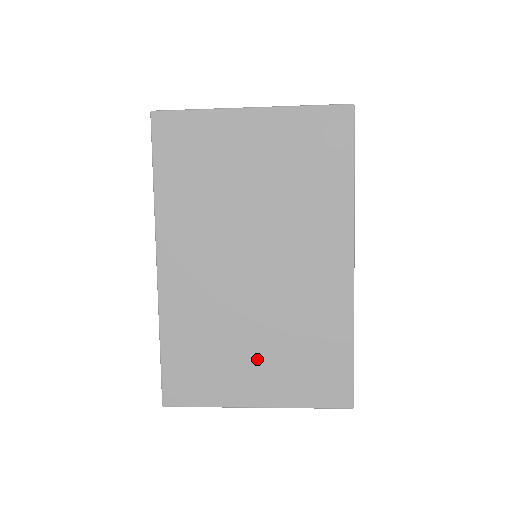
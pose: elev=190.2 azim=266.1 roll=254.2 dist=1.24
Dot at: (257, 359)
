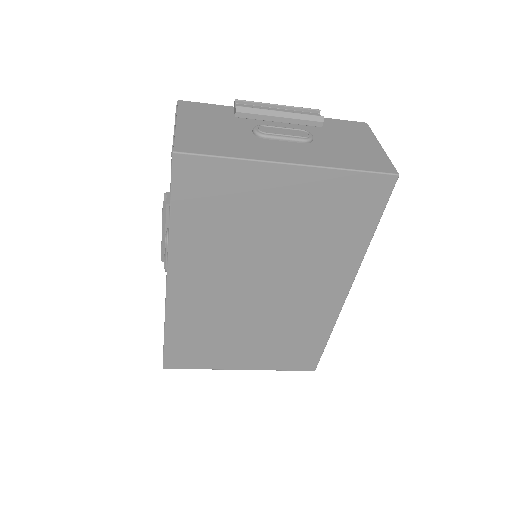
Dot at: (248, 345)
